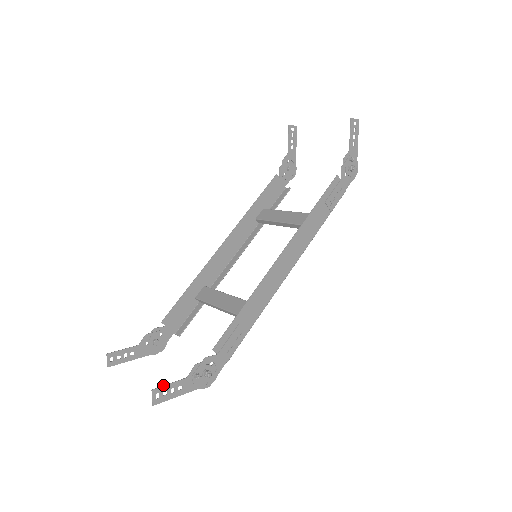
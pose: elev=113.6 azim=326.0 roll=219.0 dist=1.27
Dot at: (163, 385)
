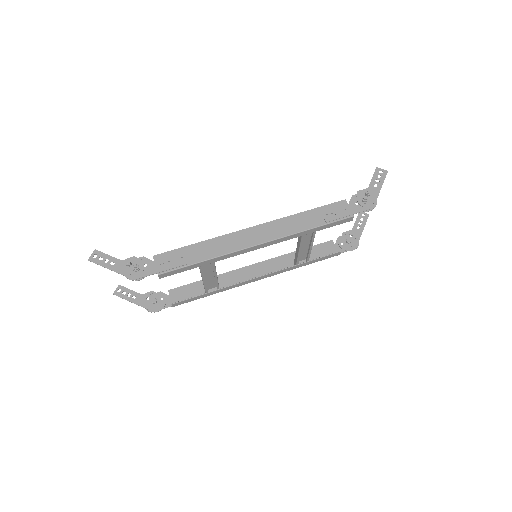
Dot at: (104, 253)
